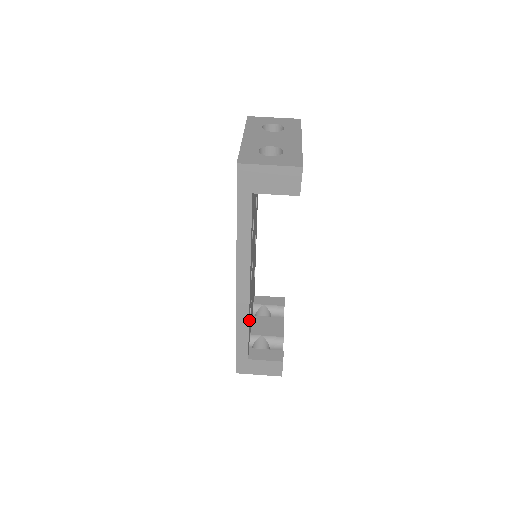
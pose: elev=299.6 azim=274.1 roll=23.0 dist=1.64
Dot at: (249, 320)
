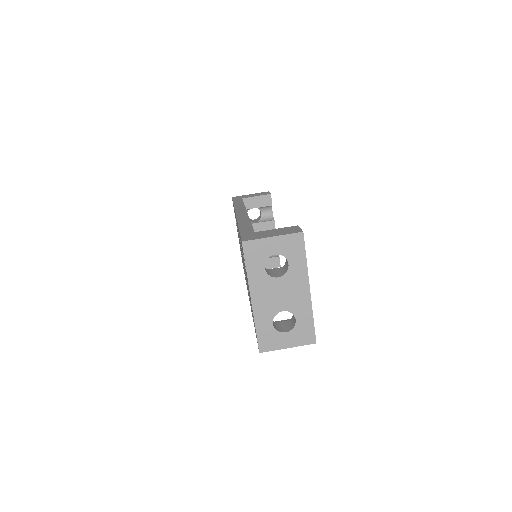
Dot at: occluded
